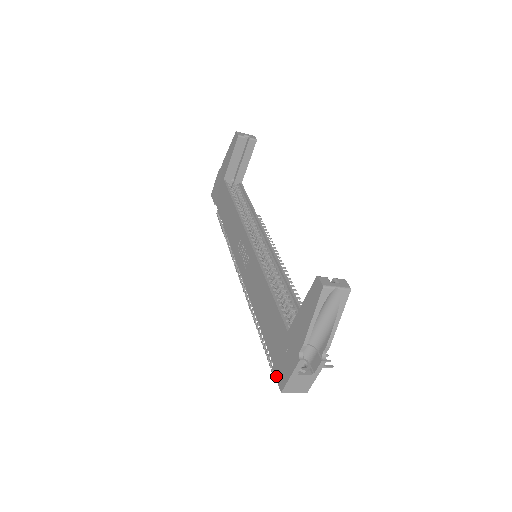
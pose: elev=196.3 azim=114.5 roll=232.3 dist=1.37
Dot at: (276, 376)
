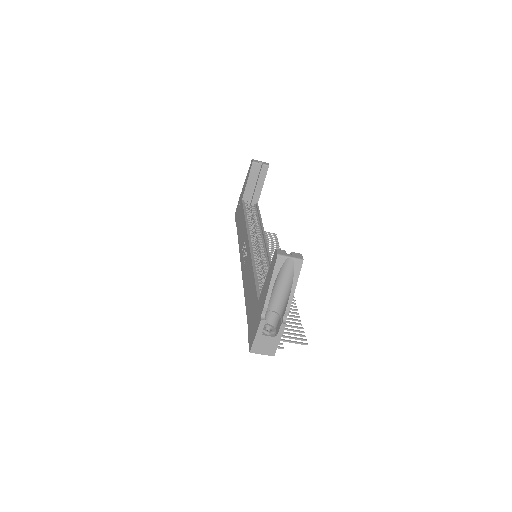
Dot at: (249, 340)
